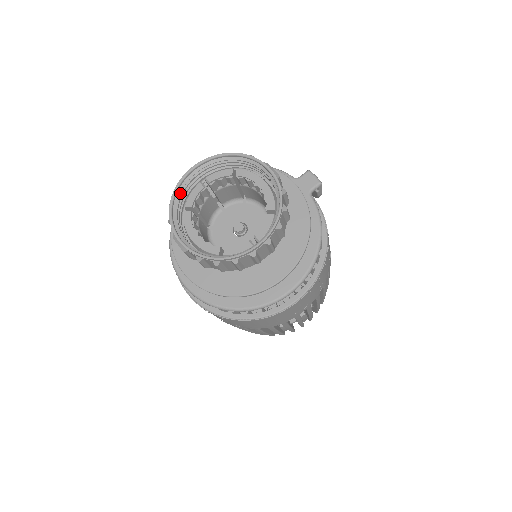
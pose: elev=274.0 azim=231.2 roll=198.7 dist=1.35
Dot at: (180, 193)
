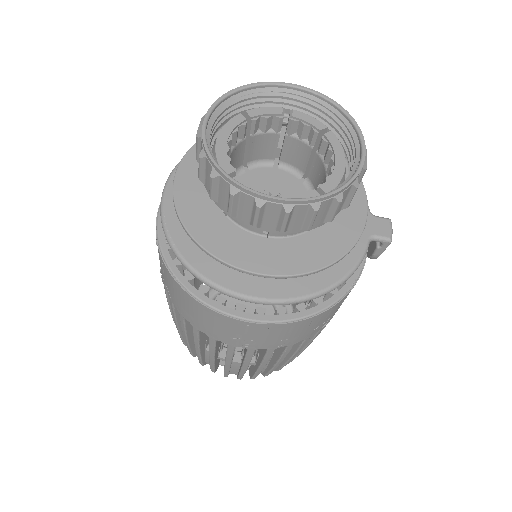
Dot at: (255, 94)
